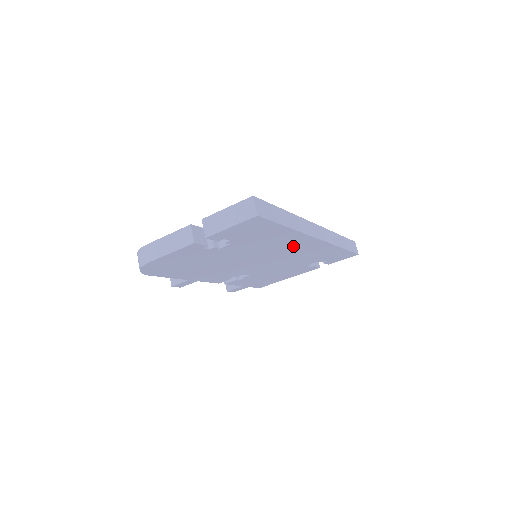
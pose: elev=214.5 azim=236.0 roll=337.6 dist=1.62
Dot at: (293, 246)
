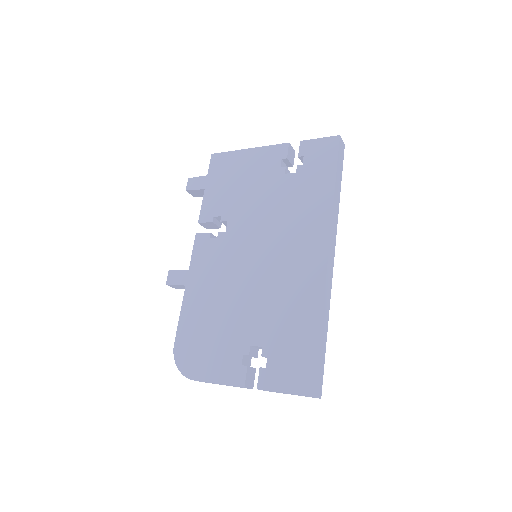
Dot at: occluded
